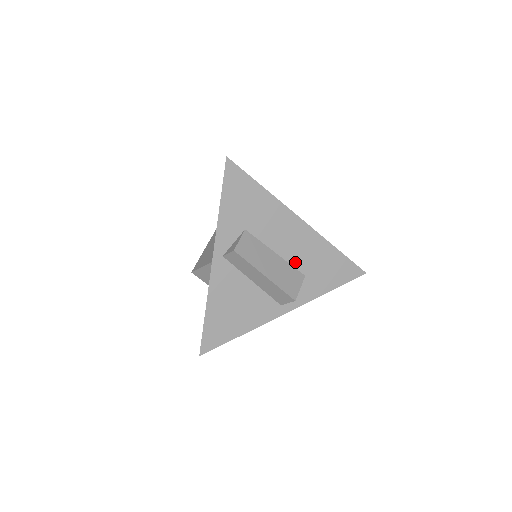
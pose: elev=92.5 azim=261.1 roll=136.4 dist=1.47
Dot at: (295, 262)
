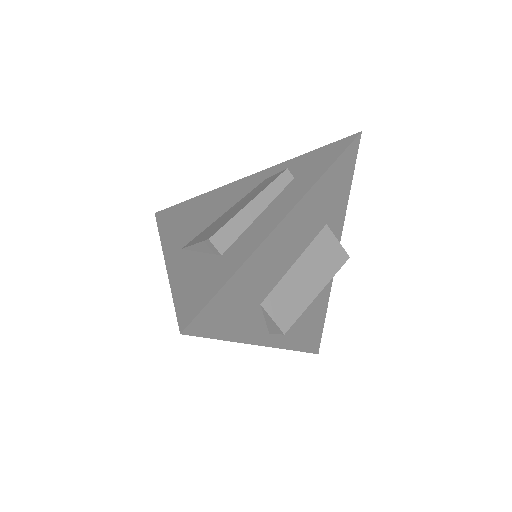
Dot at: (312, 236)
